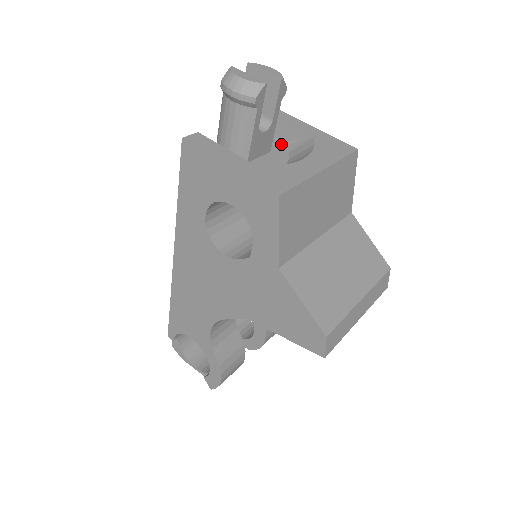
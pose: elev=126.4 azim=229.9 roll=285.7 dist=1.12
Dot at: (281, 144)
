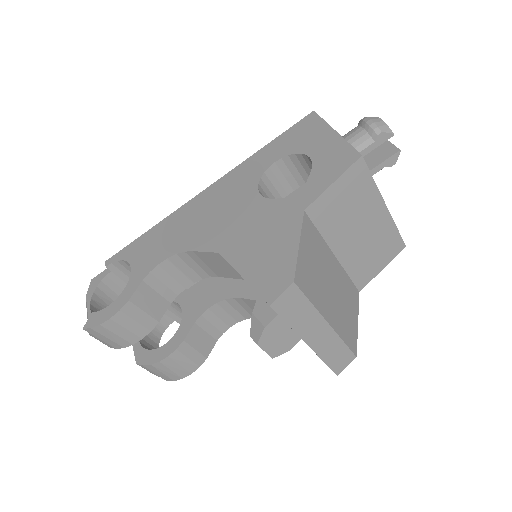
Dot at: occluded
